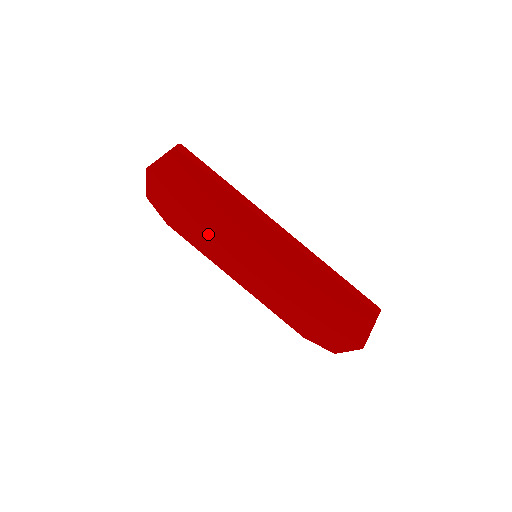
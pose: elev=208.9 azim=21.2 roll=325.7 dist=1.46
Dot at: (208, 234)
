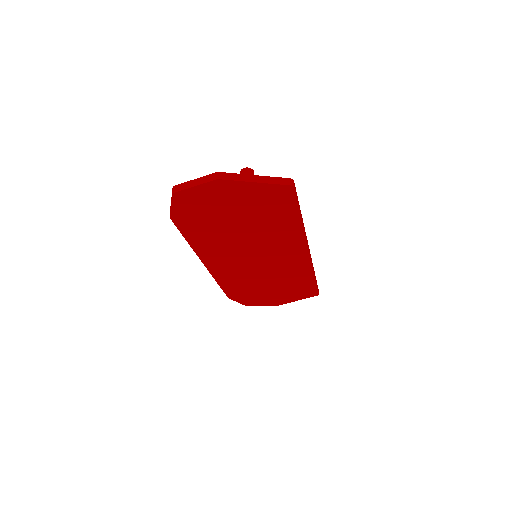
Dot at: (225, 237)
